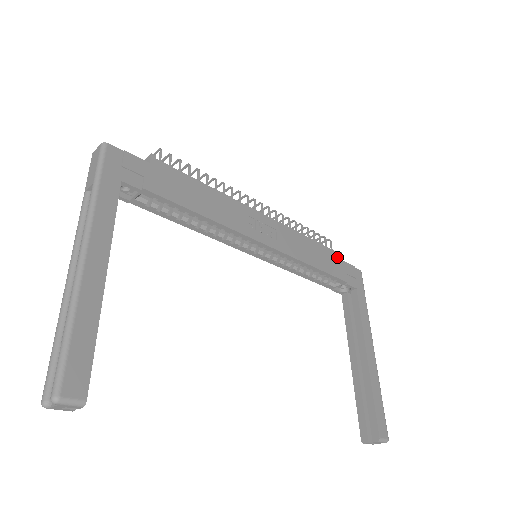
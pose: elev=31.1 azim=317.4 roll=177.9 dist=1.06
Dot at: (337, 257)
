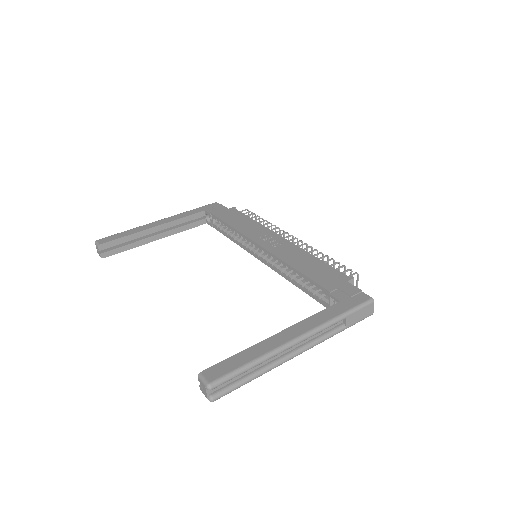
Dot at: (341, 277)
